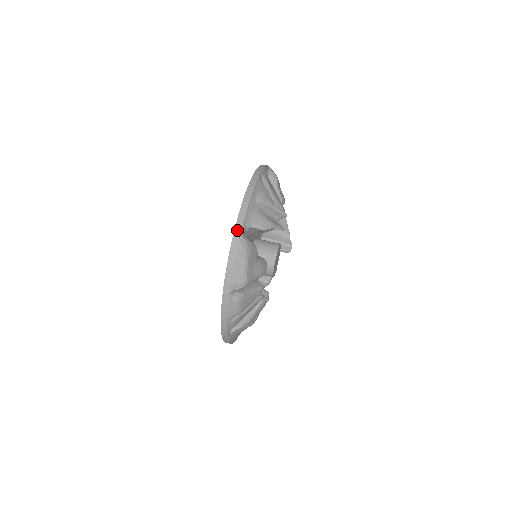
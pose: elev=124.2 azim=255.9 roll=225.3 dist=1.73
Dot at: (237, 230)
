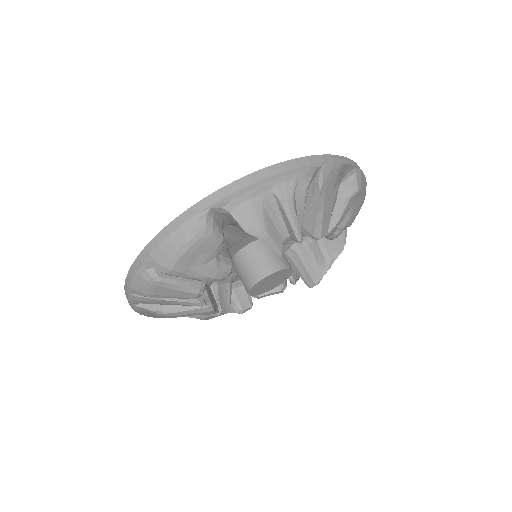
Dot at: (207, 201)
